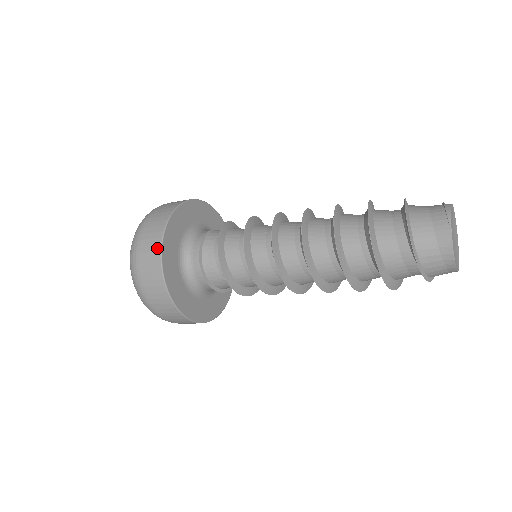
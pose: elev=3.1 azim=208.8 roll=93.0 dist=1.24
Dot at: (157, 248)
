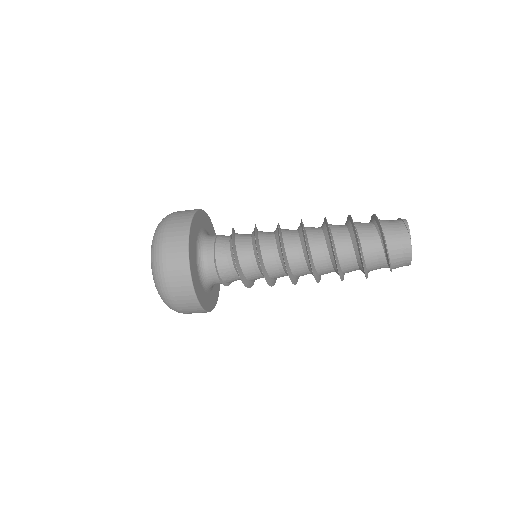
Dot at: (184, 249)
